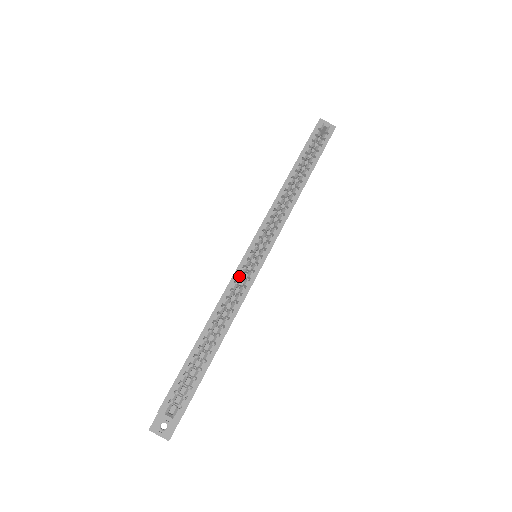
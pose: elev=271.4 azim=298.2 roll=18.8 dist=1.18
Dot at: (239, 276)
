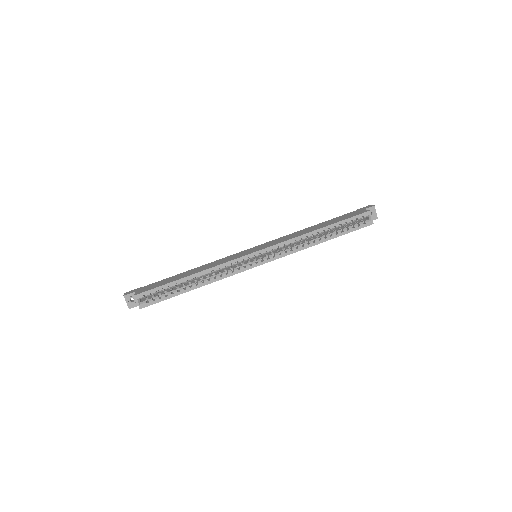
Dot at: (235, 263)
